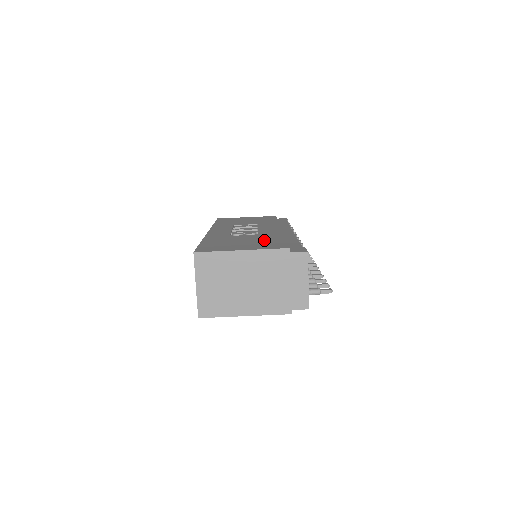
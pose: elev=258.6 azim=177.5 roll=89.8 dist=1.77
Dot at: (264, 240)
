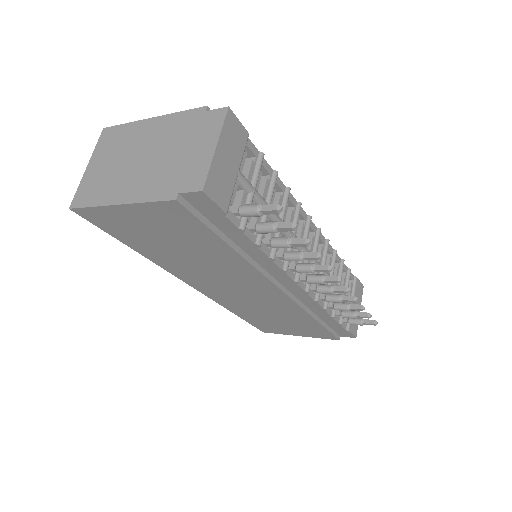
Dot at: occluded
